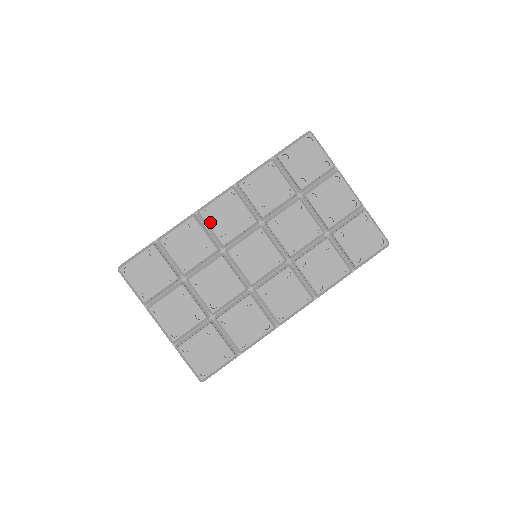
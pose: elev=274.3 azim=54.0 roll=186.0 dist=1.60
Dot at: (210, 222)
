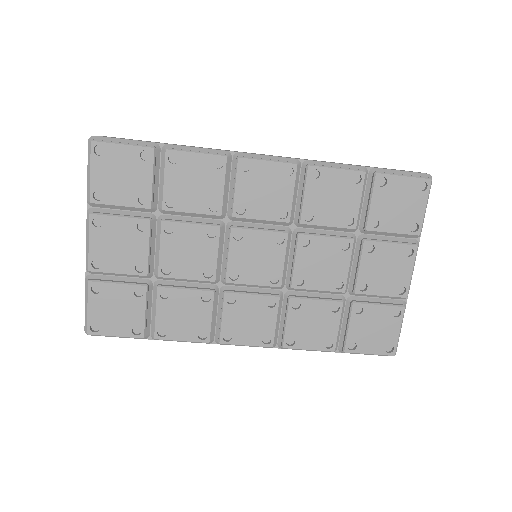
Dot at: (240, 179)
